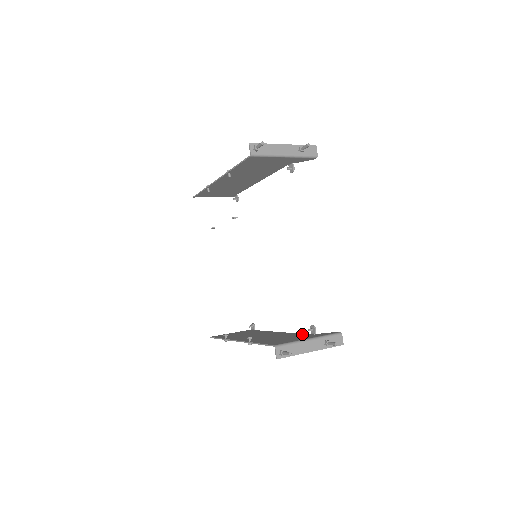
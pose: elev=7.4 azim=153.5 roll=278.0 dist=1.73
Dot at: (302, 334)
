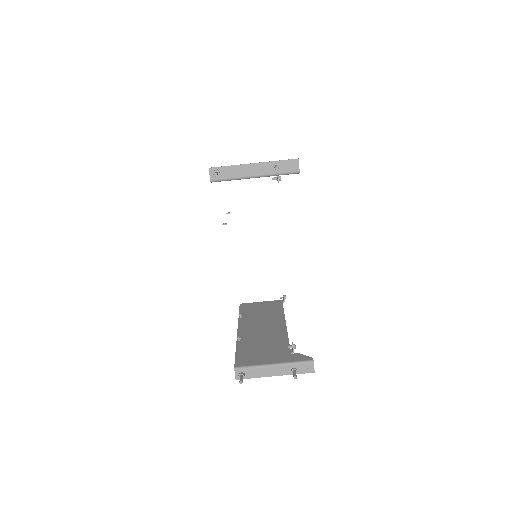
Dot at: (286, 346)
